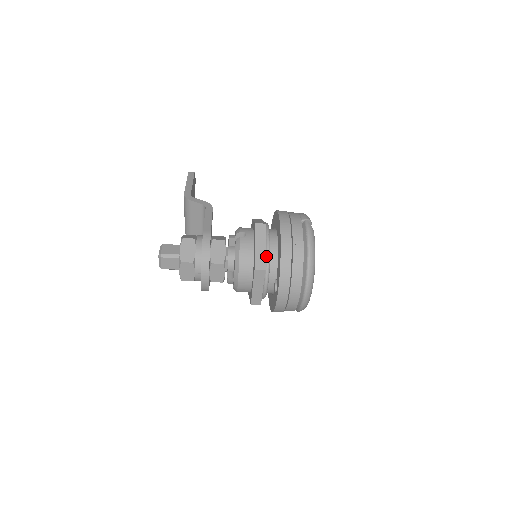
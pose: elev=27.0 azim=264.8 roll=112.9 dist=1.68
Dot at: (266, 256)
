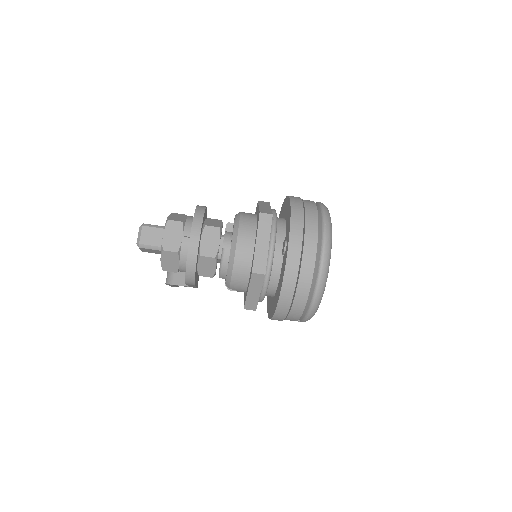
Dot at: occluded
